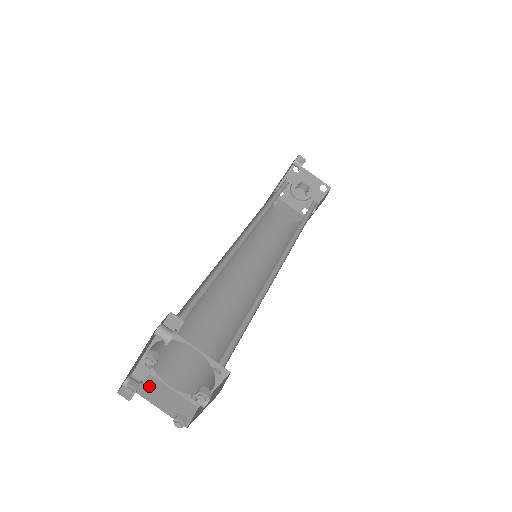
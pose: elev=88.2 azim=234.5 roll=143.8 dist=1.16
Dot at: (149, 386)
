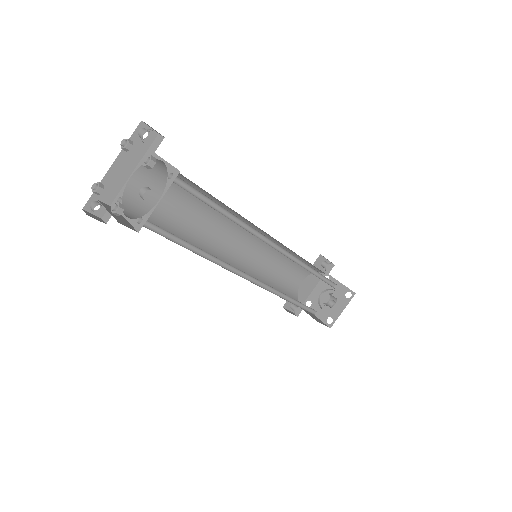
Dot at: (110, 207)
